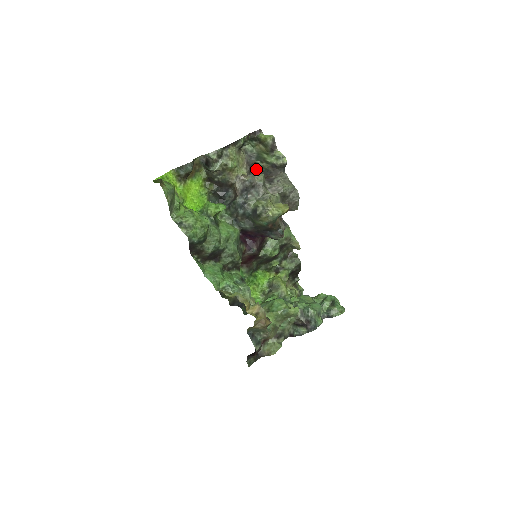
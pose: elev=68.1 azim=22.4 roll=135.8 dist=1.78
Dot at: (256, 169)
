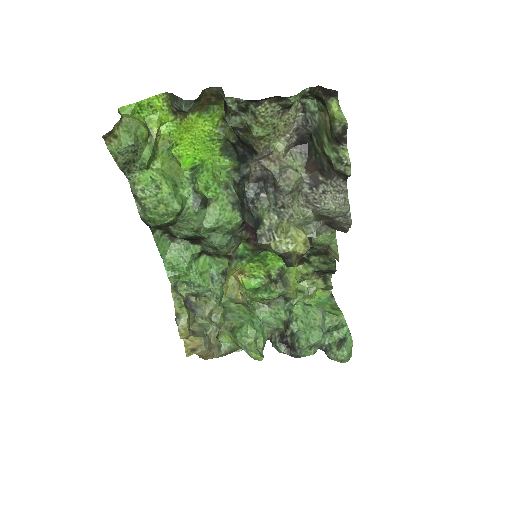
Dot at: (310, 143)
